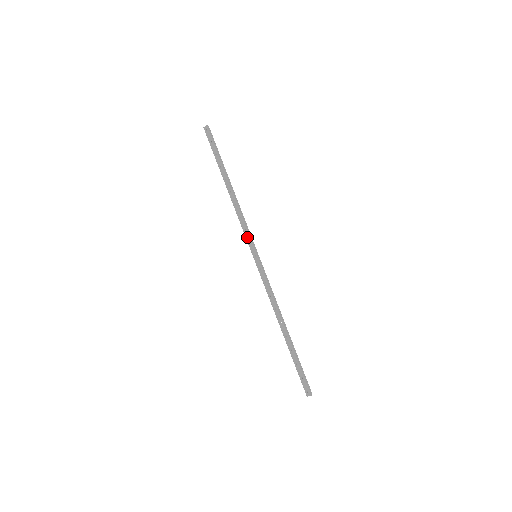
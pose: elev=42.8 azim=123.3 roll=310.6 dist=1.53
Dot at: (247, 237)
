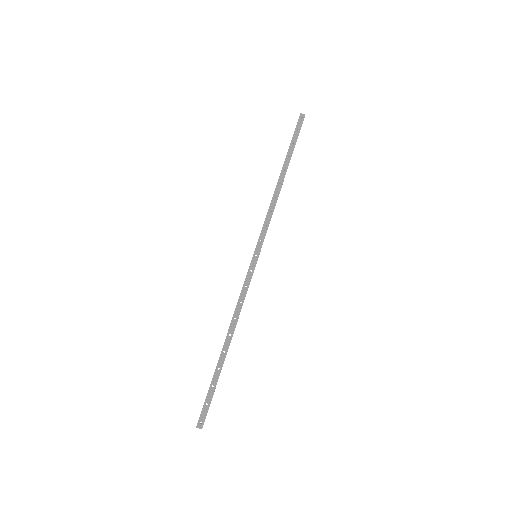
Dot at: (263, 233)
